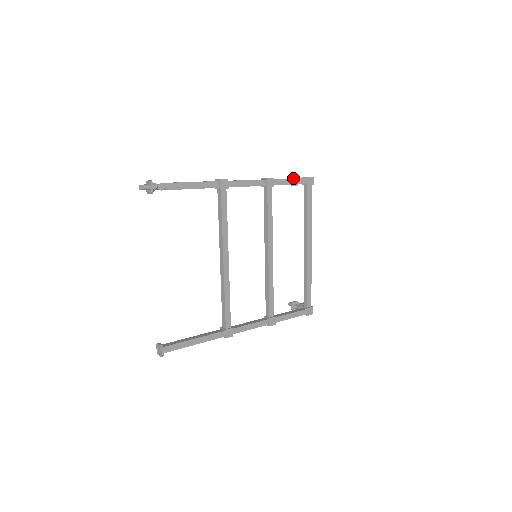
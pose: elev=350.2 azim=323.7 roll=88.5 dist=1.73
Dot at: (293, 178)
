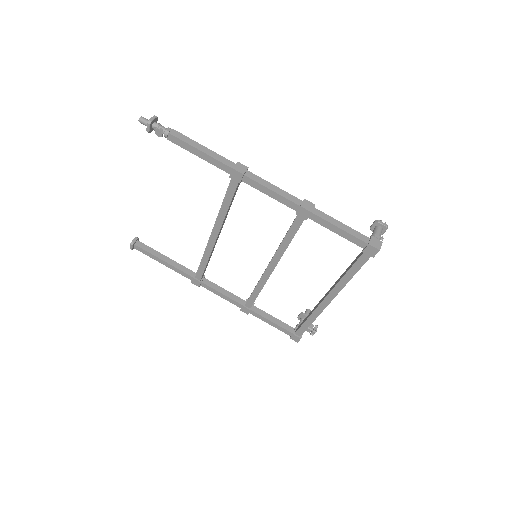
Dot at: (352, 229)
